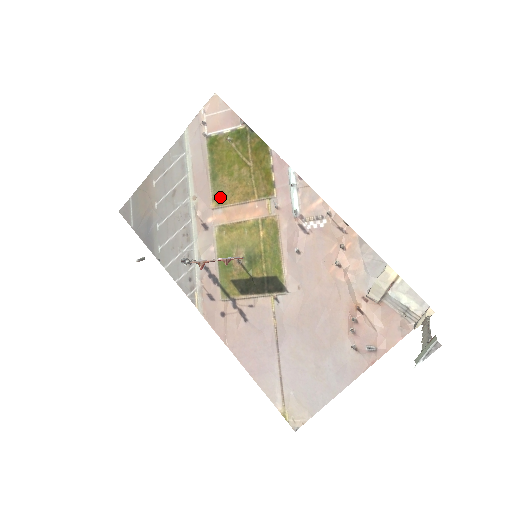
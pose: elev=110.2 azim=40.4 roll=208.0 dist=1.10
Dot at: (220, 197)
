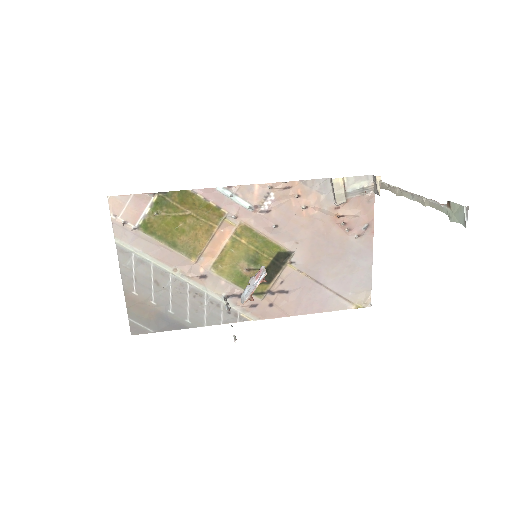
Dot at: (192, 251)
